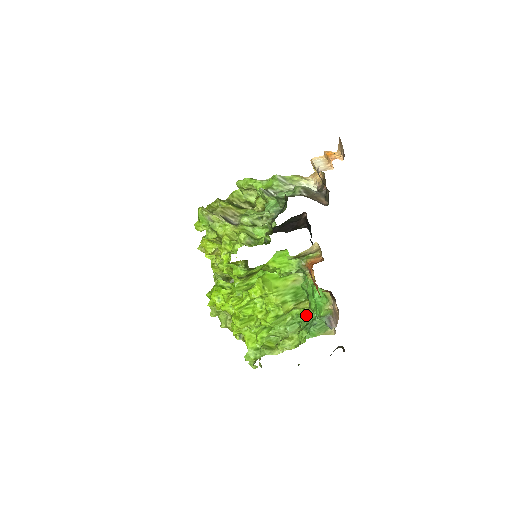
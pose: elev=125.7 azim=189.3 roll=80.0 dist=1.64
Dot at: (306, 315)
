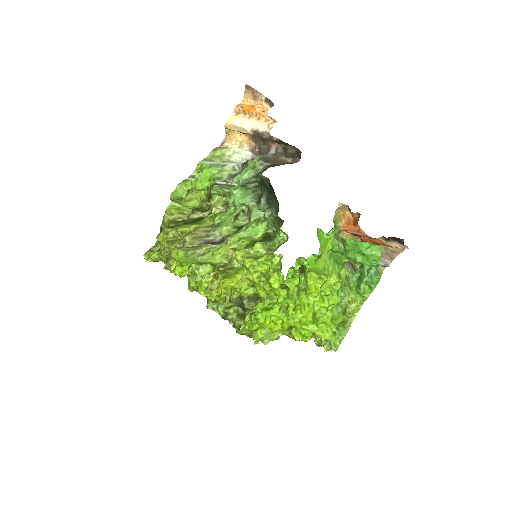
Dot at: (348, 272)
